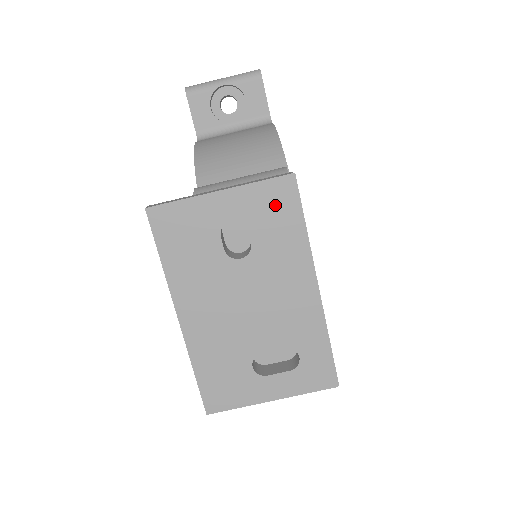
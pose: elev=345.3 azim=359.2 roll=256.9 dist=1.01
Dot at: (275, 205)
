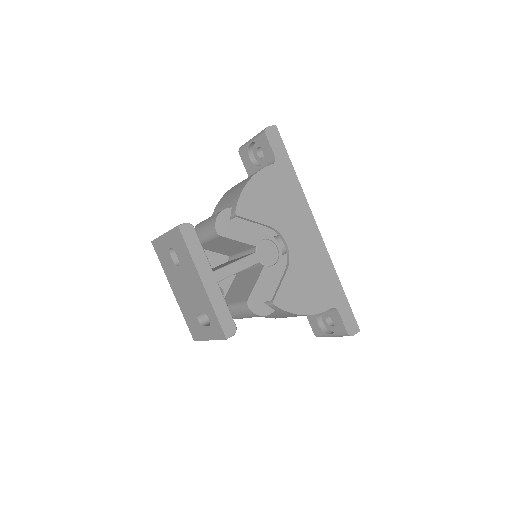
Dot at: (178, 241)
